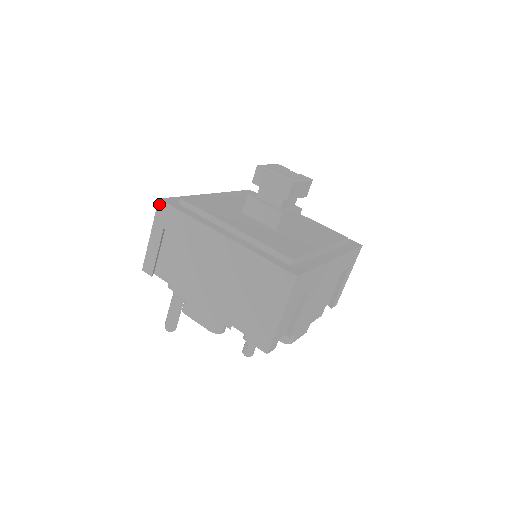
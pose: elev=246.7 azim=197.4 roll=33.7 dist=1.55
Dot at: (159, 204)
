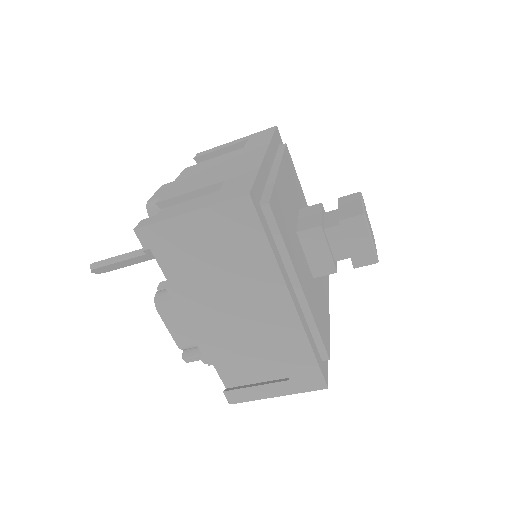
Dot at: (243, 199)
